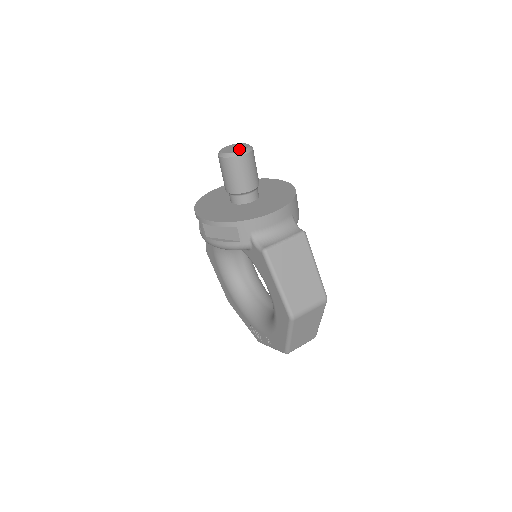
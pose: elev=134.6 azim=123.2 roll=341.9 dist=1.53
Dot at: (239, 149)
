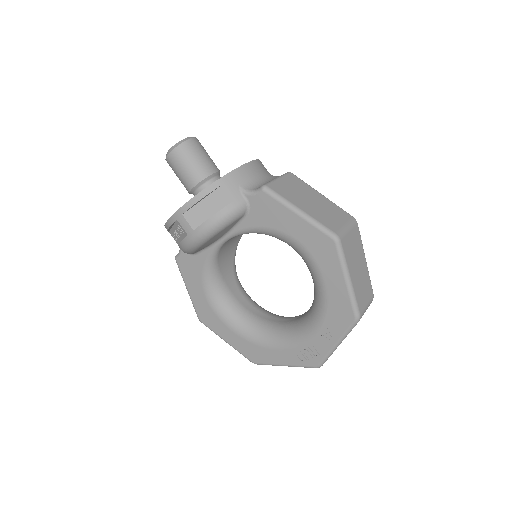
Dot at: occluded
